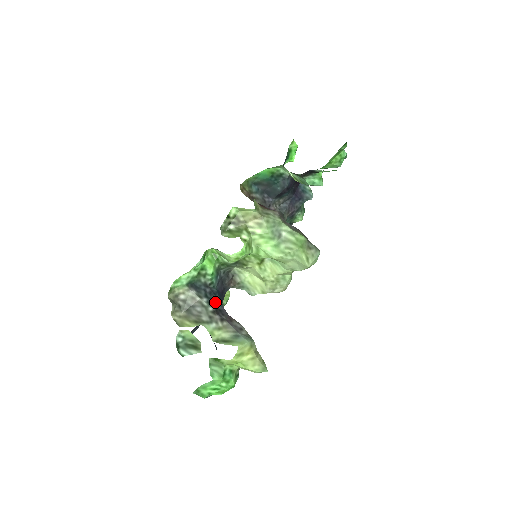
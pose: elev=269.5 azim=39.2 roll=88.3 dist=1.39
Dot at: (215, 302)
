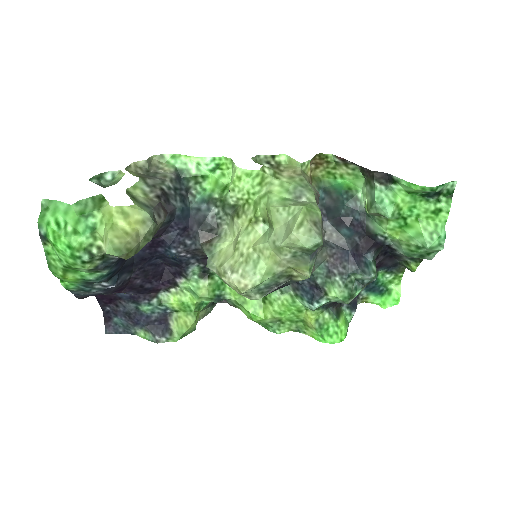
Dot at: (175, 197)
